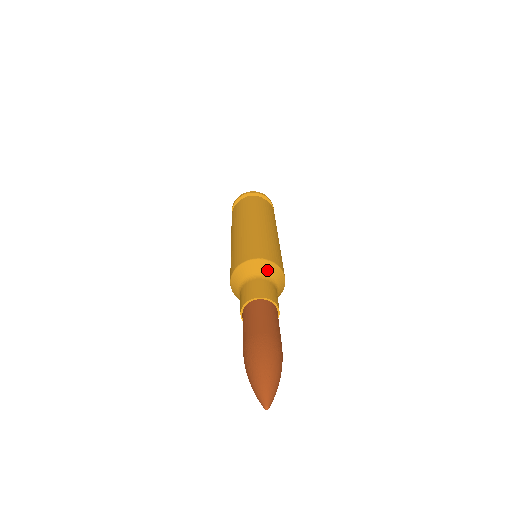
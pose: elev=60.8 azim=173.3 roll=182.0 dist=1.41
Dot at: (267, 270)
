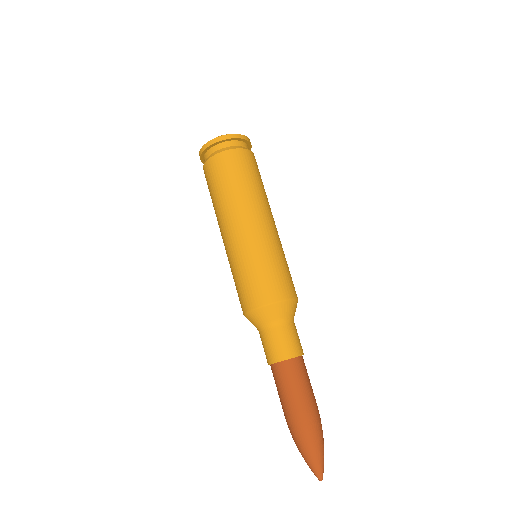
Dot at: occluded
